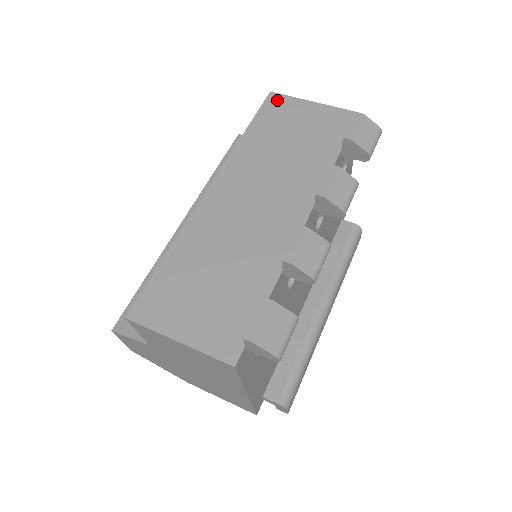
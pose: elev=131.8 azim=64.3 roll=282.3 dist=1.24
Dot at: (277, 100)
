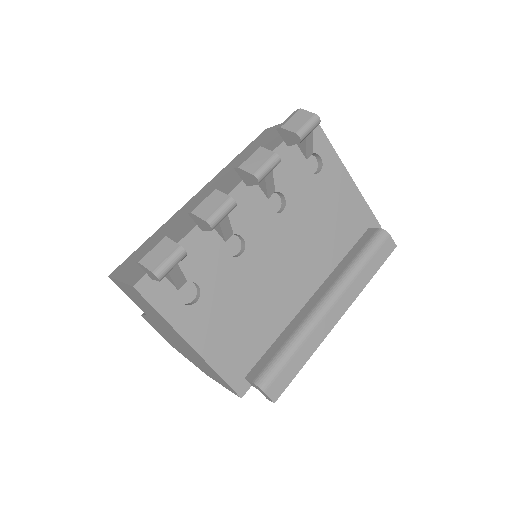
Dot at: (266, 131)
